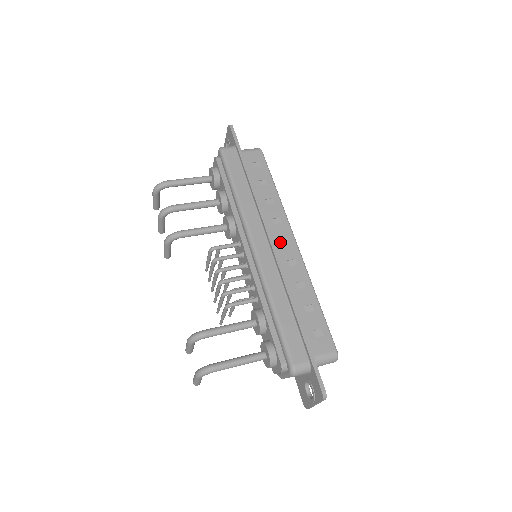
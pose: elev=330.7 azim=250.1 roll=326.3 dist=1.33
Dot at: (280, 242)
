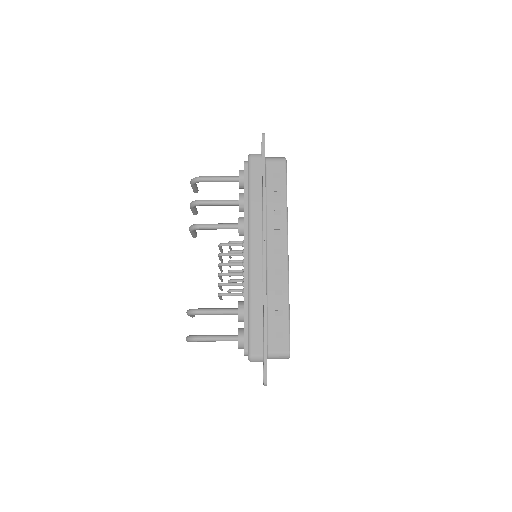
Dot at: (274, 252)
